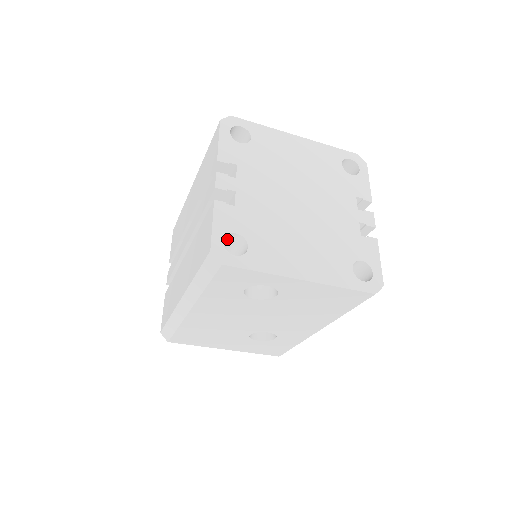
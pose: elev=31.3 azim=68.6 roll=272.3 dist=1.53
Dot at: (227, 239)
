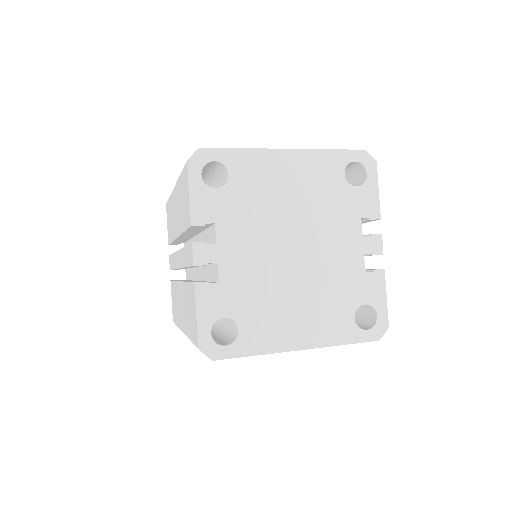
Dot at: occluded
